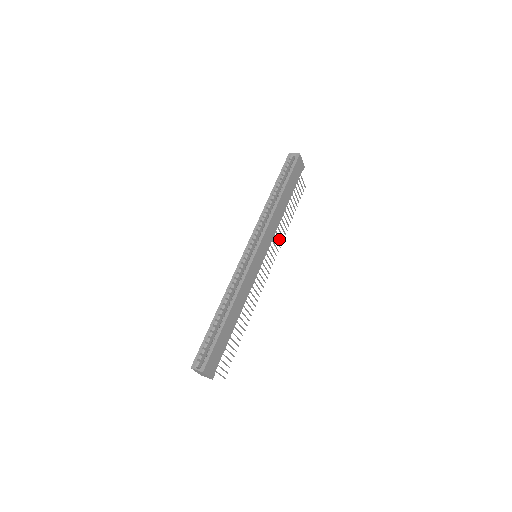
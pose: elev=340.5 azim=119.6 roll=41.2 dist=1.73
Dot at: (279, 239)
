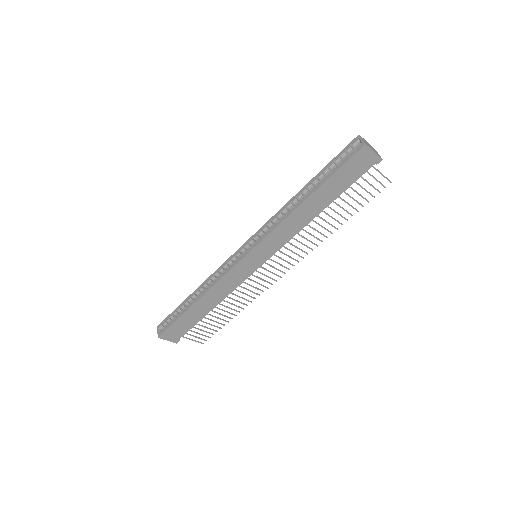
Dot at: (311, 241)
